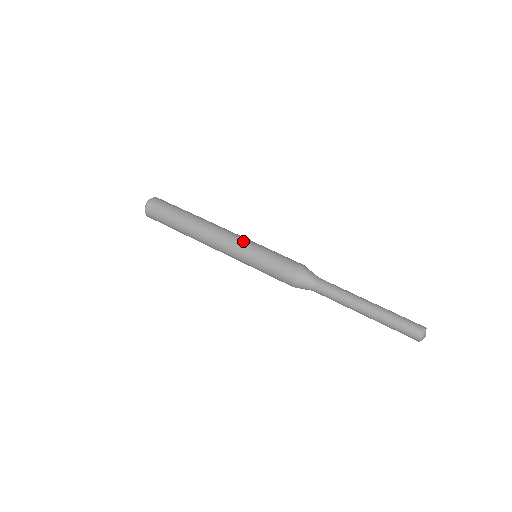
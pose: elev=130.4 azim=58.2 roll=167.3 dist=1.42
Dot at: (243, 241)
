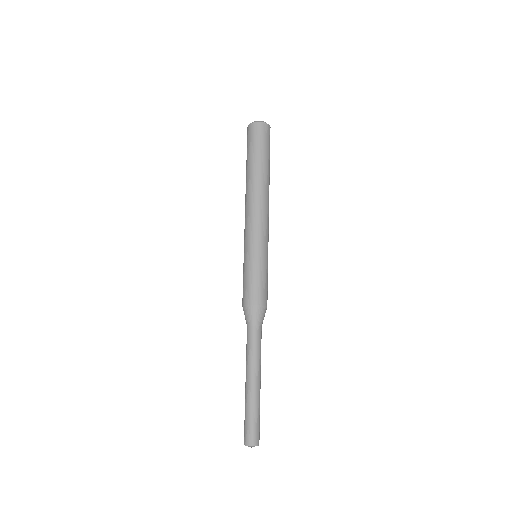
Dot at: (251, 237)
